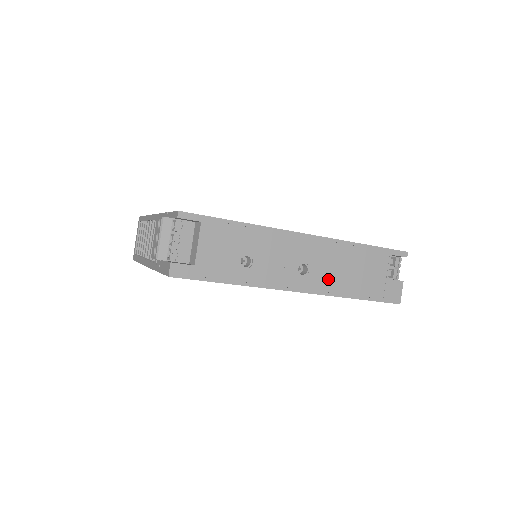
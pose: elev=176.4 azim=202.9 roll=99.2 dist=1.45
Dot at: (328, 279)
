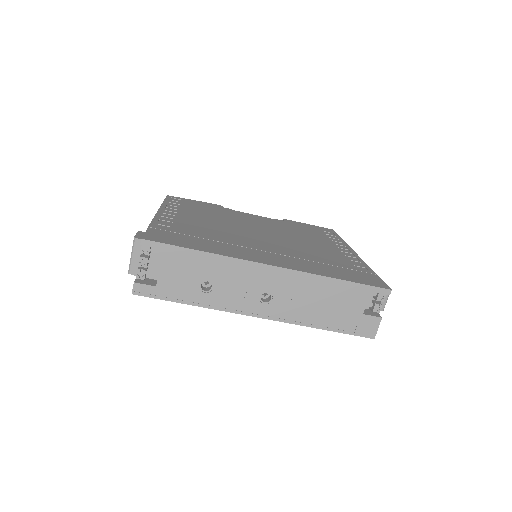
Dot at: (293, 309)
